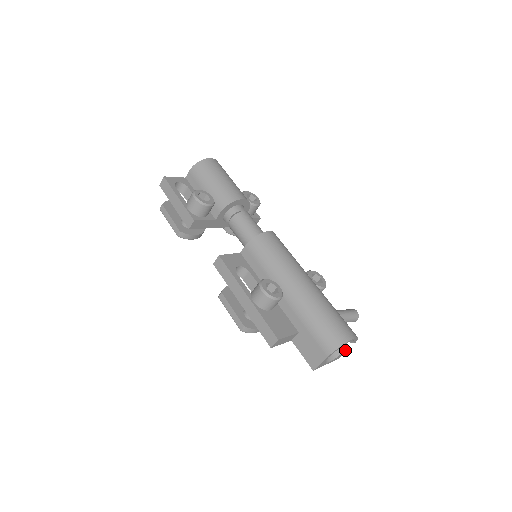
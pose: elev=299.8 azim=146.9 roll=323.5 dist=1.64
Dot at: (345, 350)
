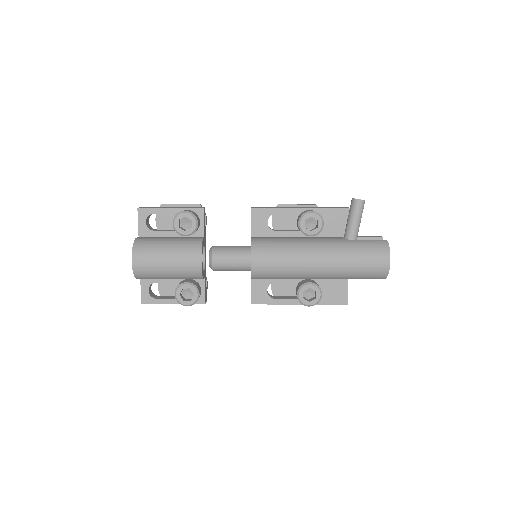
Dot at: occluded
